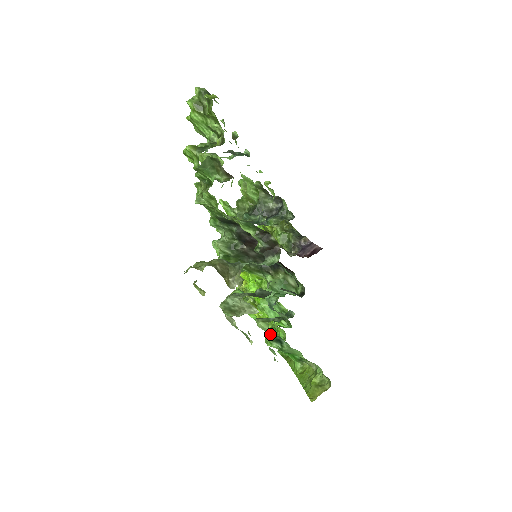
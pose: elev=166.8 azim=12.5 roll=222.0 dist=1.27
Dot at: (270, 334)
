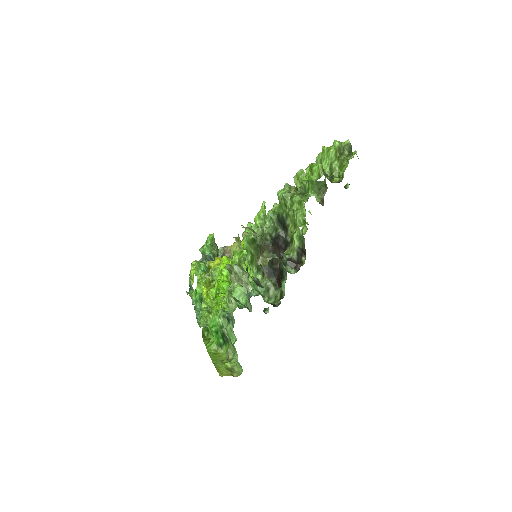
Dot at: (225, 311)
